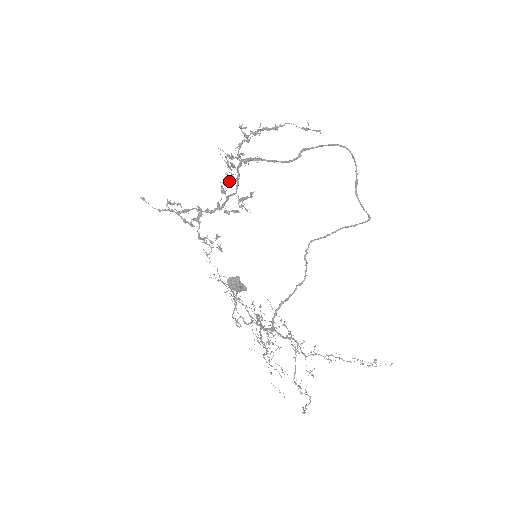
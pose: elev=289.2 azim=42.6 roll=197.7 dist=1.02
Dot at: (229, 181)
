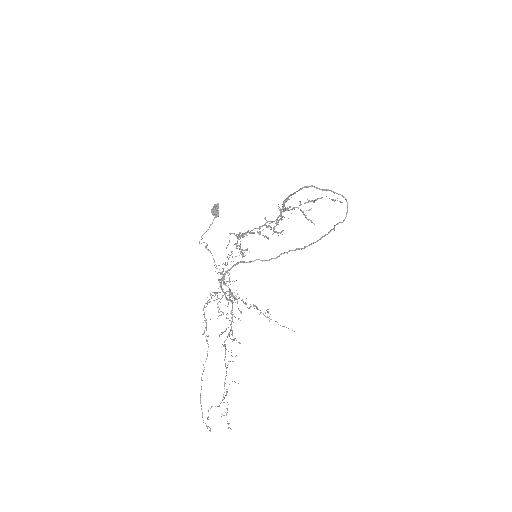
Dot at: occluded
